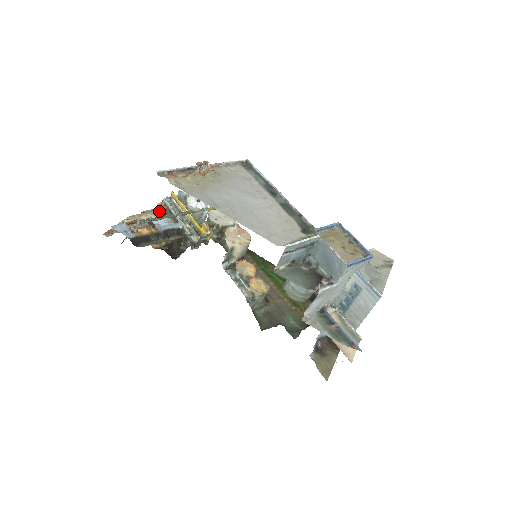
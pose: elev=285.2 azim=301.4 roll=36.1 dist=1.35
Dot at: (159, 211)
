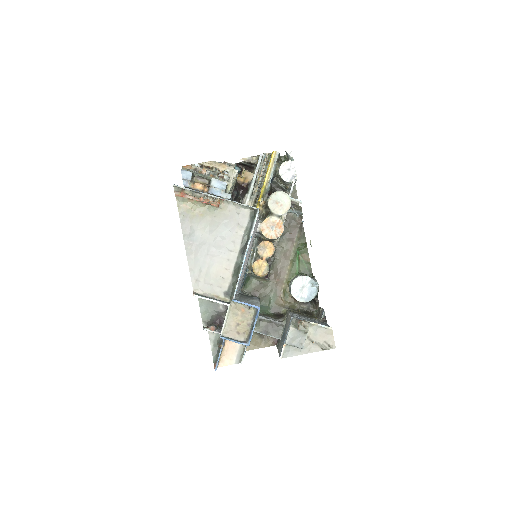
Dot at: (250, 161)
